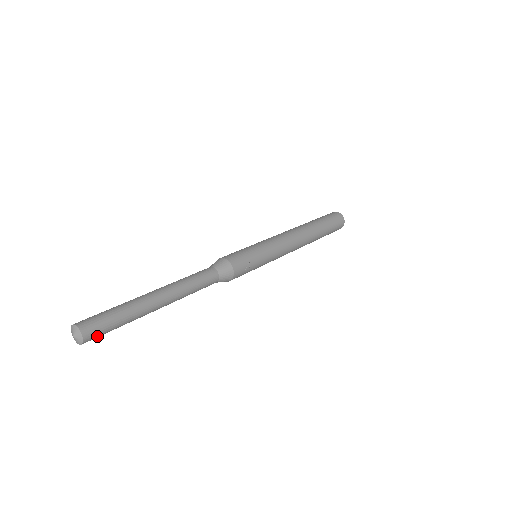
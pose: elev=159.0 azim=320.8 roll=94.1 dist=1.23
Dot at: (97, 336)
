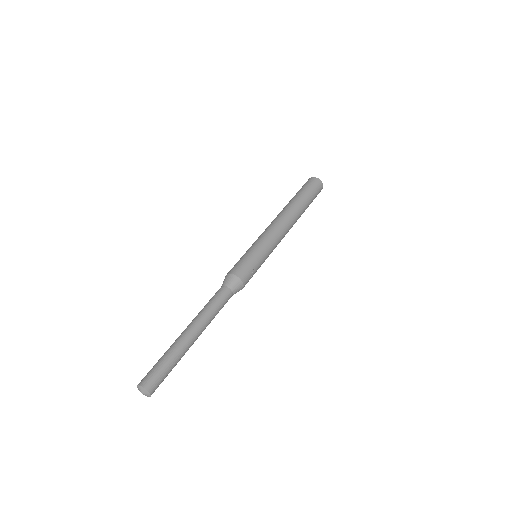
Dot at: (158, 386)
